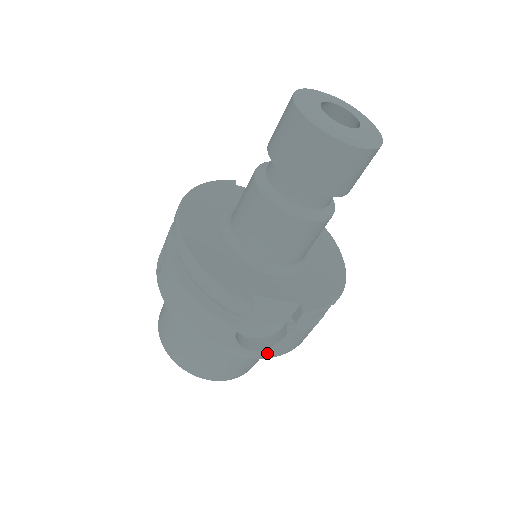
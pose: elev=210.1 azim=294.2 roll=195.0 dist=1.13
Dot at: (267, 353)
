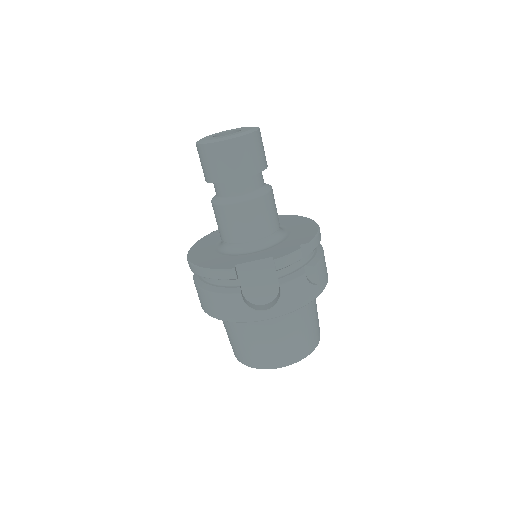
Dot at: (280, 309)
